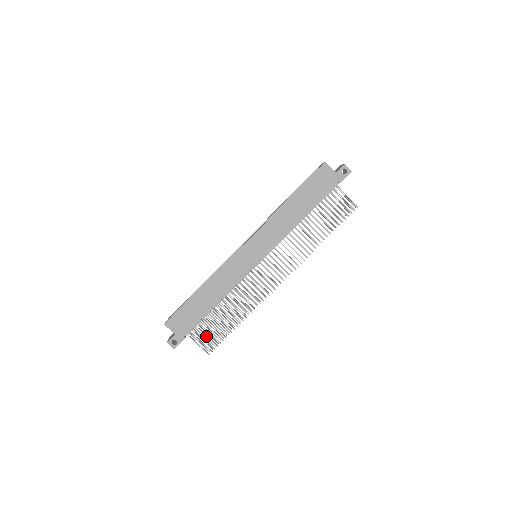
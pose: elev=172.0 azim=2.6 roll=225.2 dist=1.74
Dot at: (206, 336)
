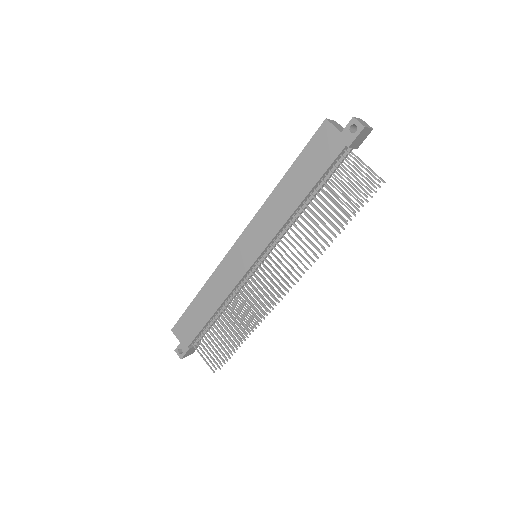
Dot at: (210, 350)
